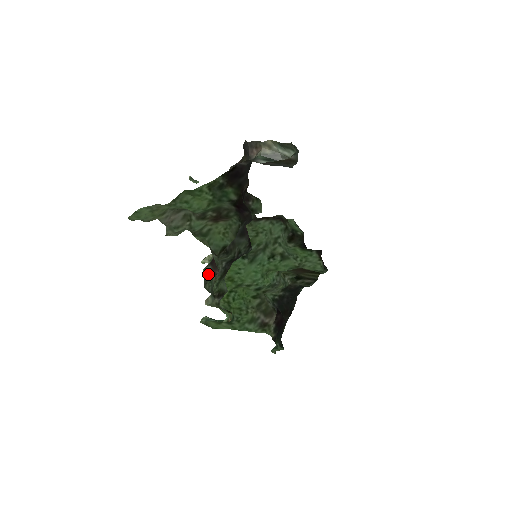
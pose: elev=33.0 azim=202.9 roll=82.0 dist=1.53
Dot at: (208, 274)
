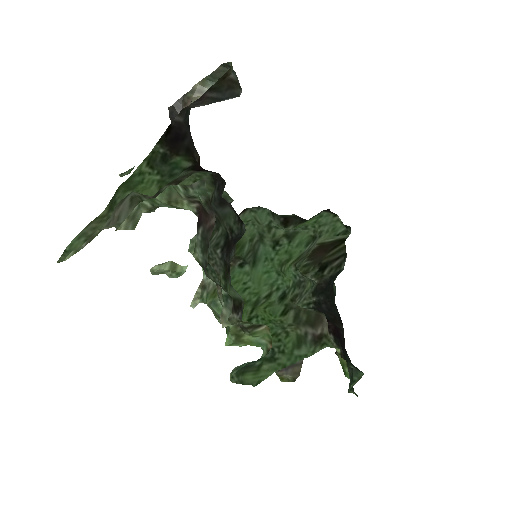
Dot at: (202, 245)
